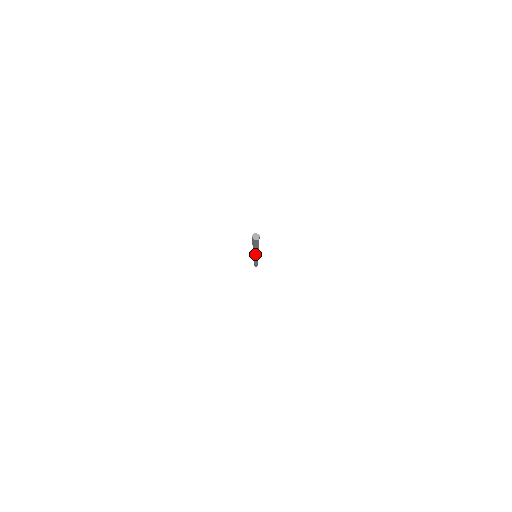
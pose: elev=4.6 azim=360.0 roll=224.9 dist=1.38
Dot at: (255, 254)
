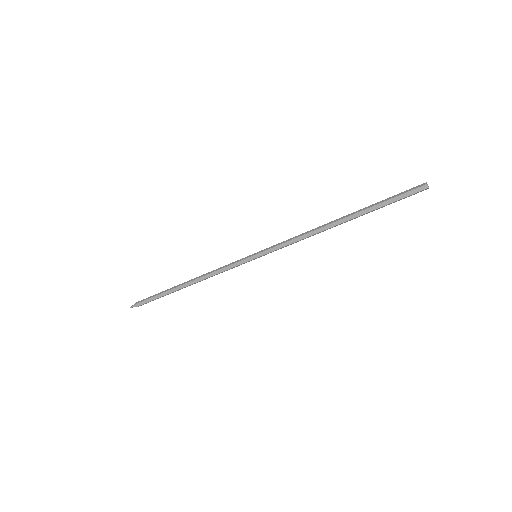
Dot at: (300, 240)
